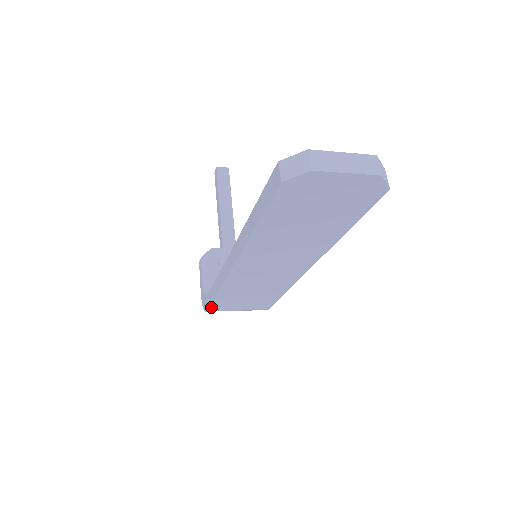
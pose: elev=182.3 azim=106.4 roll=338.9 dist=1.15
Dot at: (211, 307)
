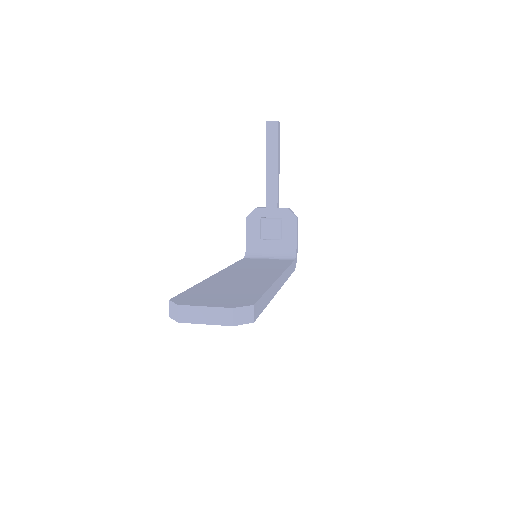
Dot at: occluded
